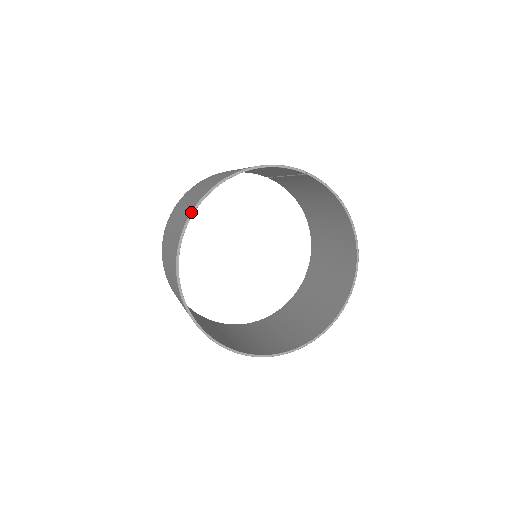
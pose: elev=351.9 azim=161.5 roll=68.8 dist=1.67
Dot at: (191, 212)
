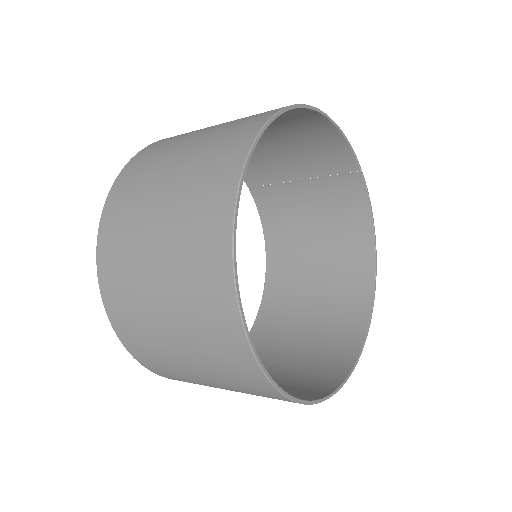
Dot at: (279, 110)
